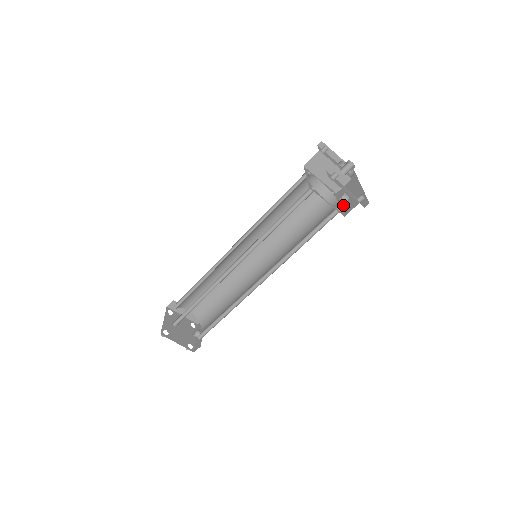
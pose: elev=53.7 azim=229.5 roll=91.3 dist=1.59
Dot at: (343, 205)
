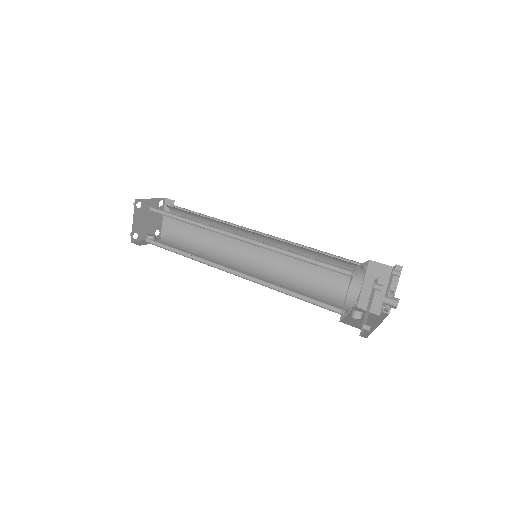
Dot at: (350, 317)
